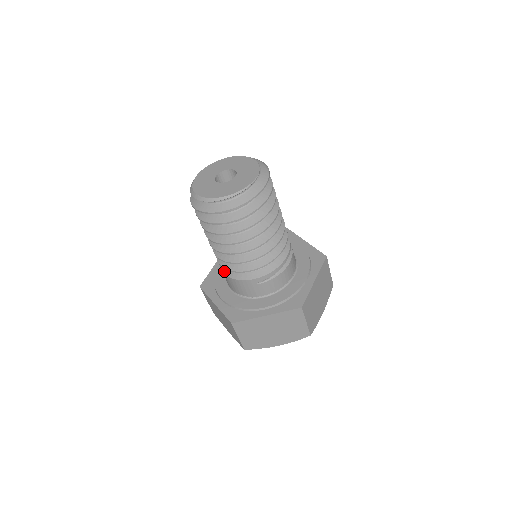
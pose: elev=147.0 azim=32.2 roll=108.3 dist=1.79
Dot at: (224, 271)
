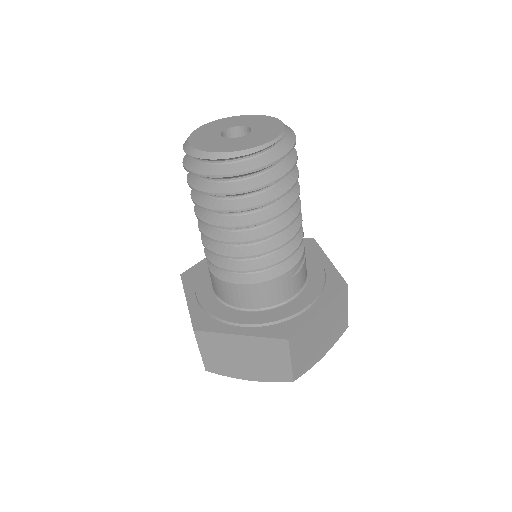
Dot at: (239, 282)
